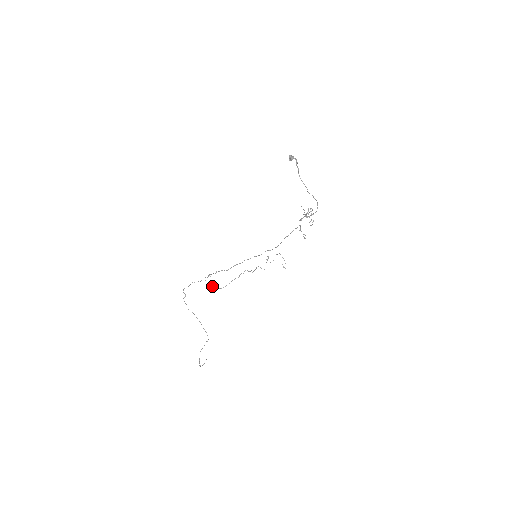
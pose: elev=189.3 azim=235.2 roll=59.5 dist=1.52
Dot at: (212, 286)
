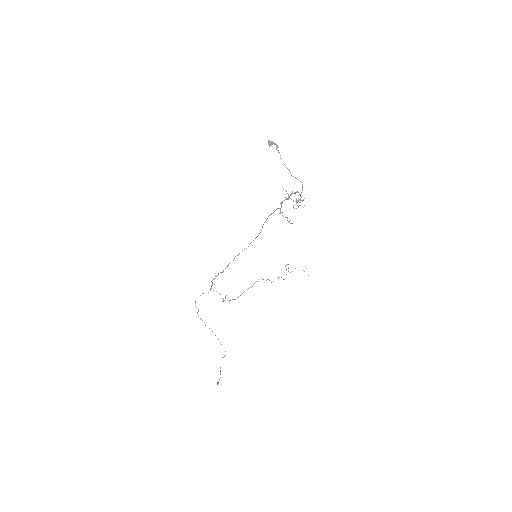
Dot at: occluded
